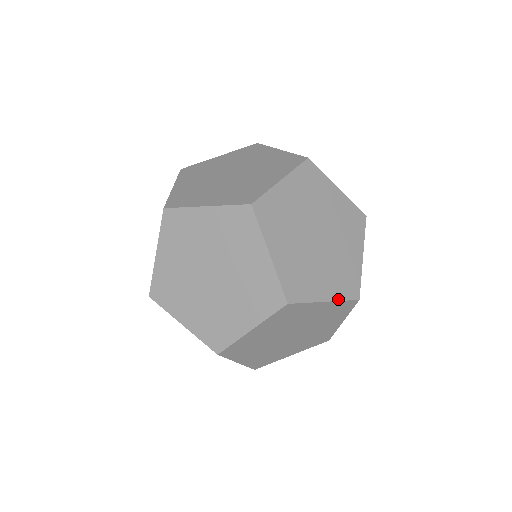
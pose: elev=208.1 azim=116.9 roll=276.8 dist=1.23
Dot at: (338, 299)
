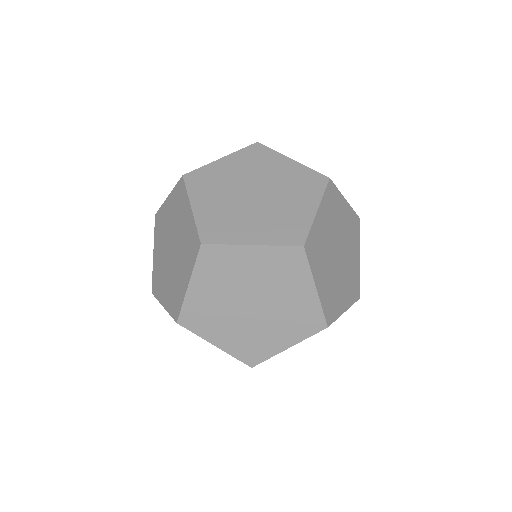
Dot at: (301, 340)
